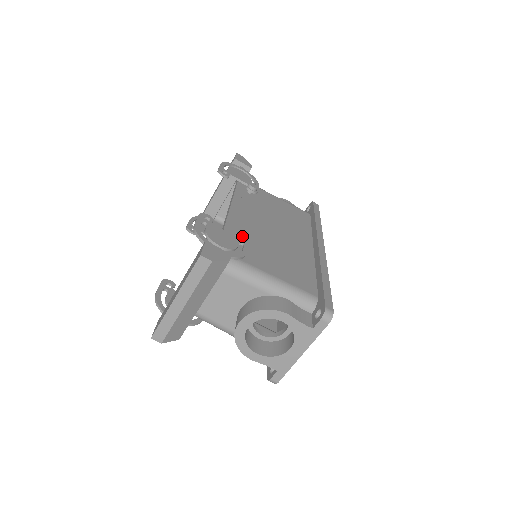
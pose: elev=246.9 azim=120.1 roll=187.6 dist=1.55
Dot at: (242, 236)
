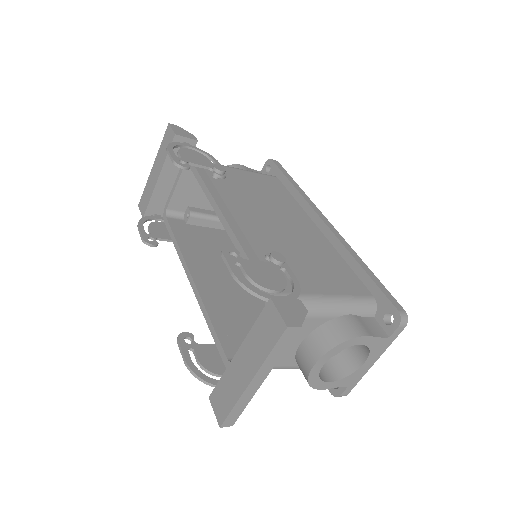
Dot at: (279, 260)
